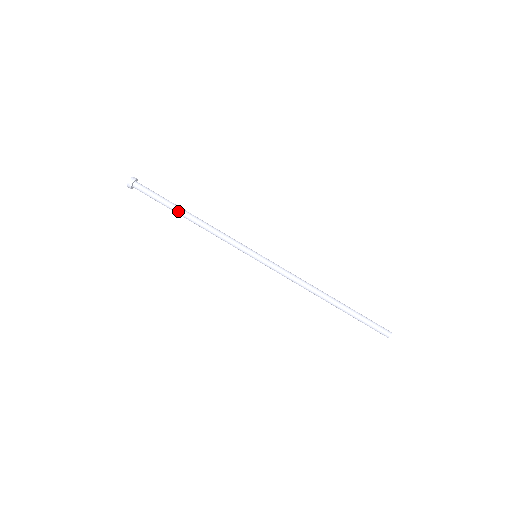
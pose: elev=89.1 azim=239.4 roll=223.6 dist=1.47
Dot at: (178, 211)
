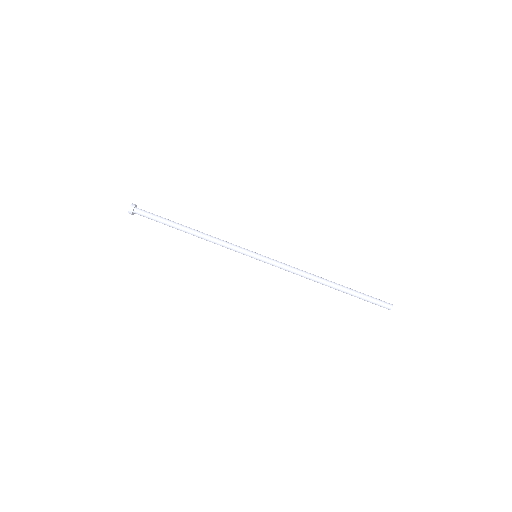
Dot at: (178, 228)
